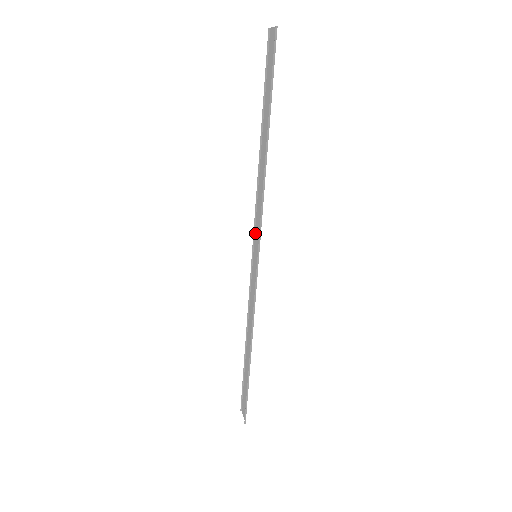
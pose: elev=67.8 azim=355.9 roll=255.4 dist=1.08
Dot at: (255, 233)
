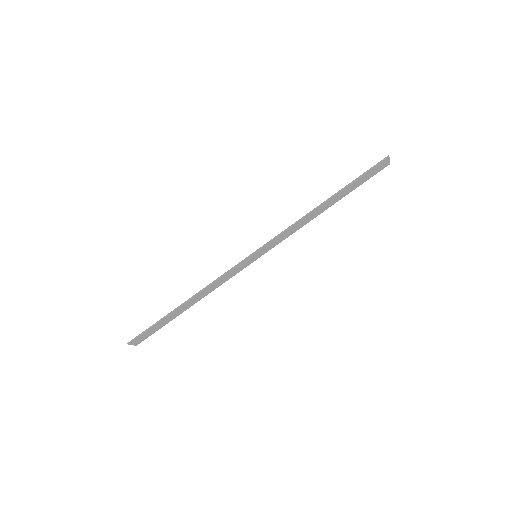
Dot at: (271, 248)
